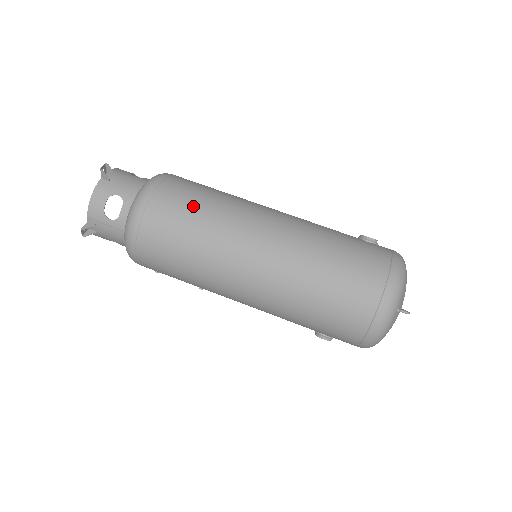
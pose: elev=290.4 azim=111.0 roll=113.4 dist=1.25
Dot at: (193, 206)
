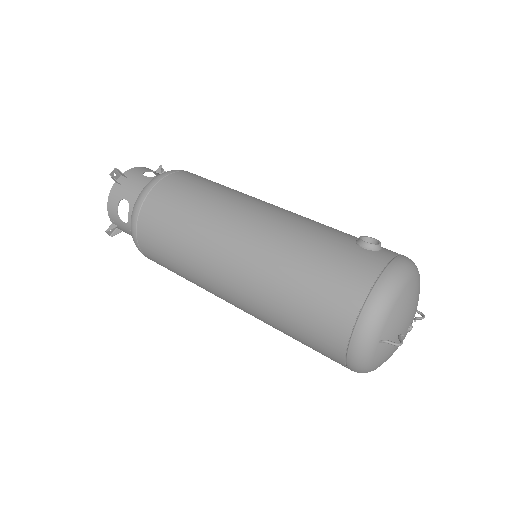
Dot at: (176, 212)
